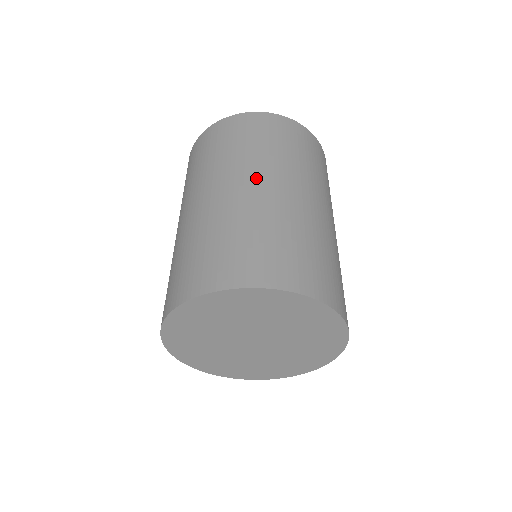
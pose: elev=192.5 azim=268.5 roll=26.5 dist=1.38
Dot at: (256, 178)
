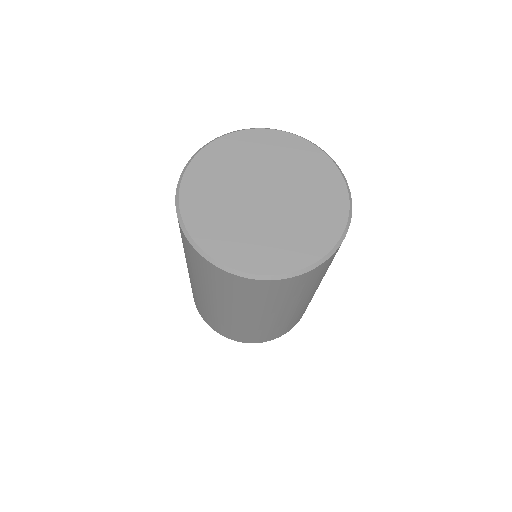
Dot at: (272, 316)
